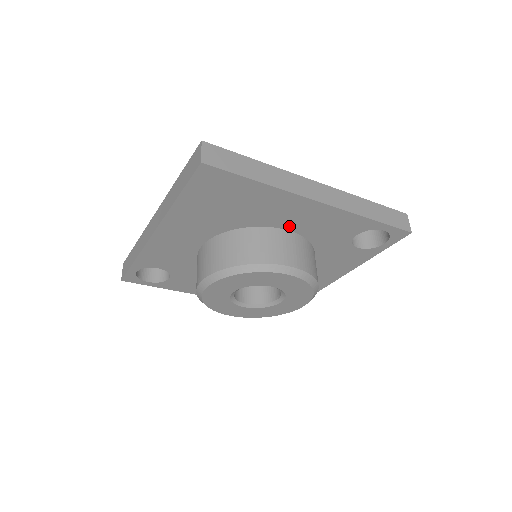
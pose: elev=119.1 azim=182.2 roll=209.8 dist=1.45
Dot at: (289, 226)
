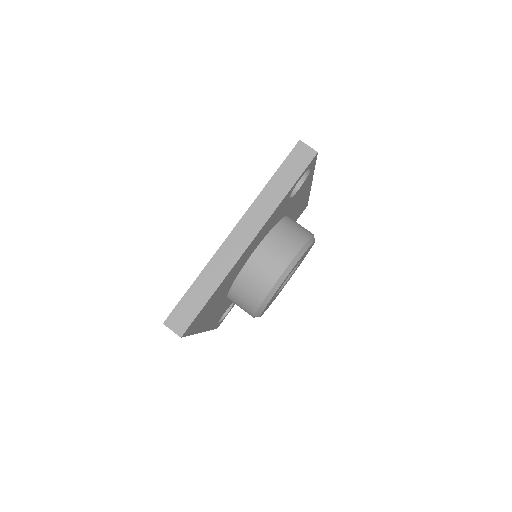
Dot at: (252, 252)
